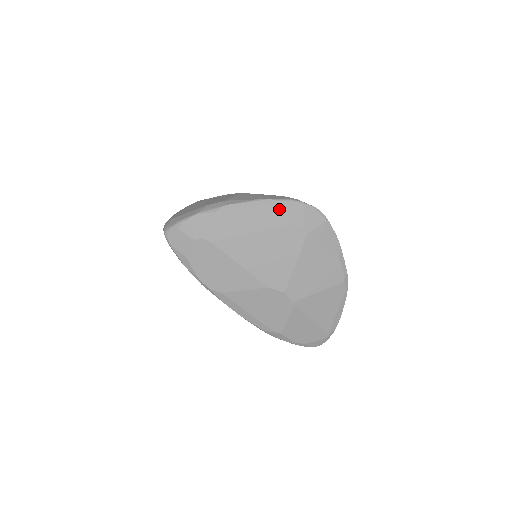
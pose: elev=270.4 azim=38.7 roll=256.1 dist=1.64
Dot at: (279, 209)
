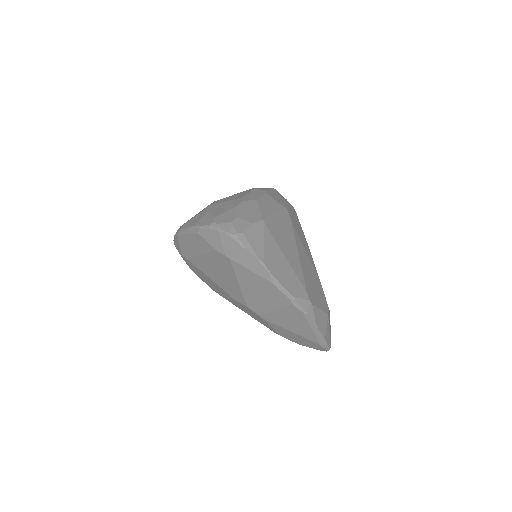
Dot at: (204, 236)
